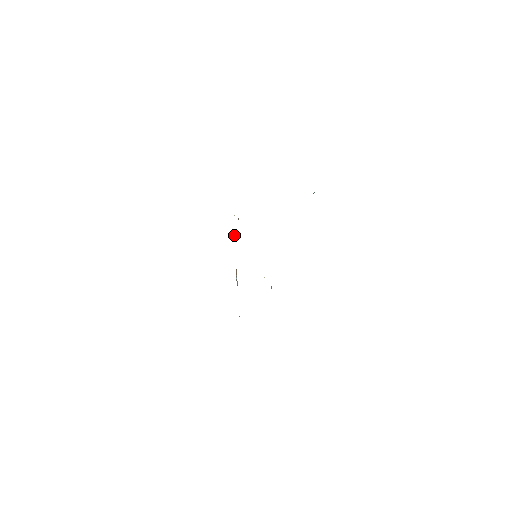
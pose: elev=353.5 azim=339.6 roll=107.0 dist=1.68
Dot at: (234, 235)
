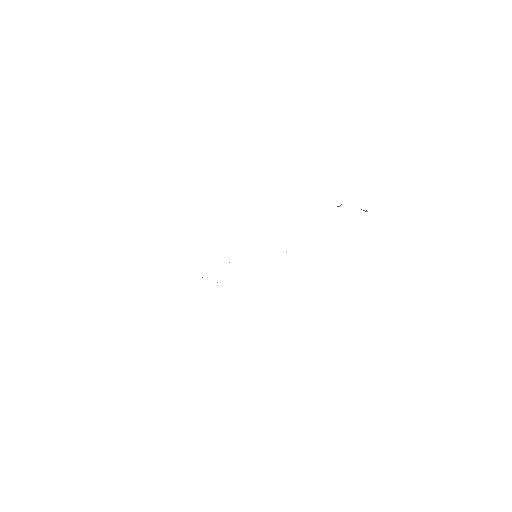
Dot at: occluded
